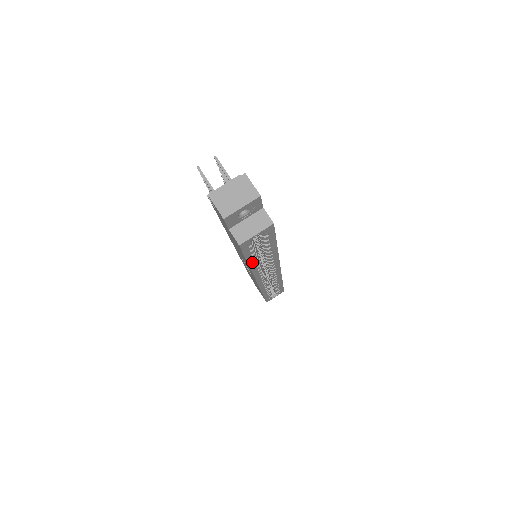
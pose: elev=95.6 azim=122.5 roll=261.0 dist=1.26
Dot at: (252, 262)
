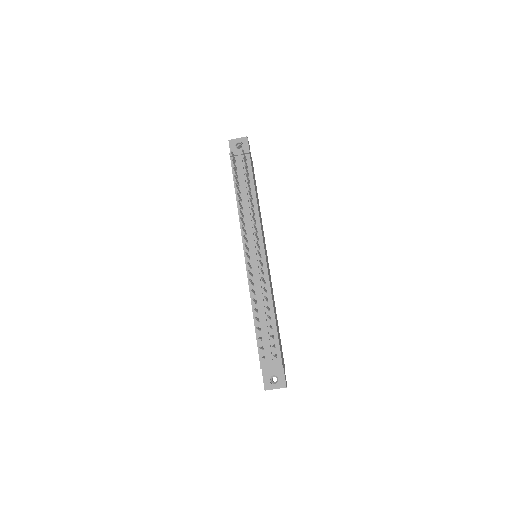
Dot at: occluded
